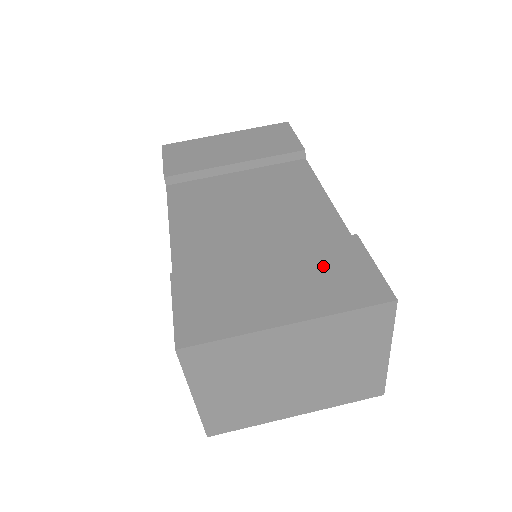
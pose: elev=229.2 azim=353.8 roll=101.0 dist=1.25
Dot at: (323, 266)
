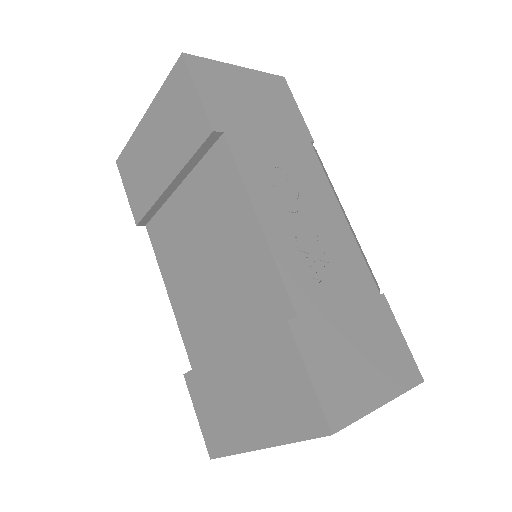
Dot at: (269, 375)
